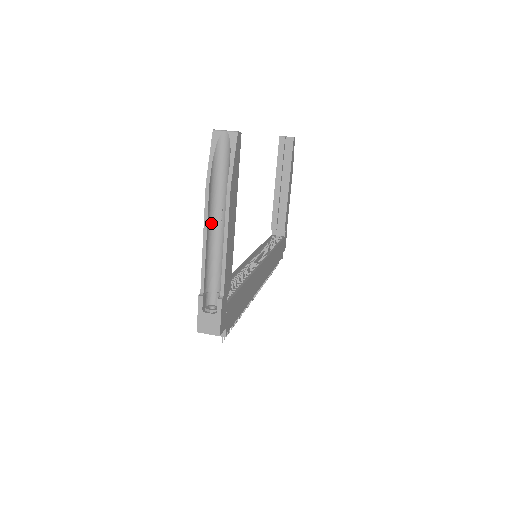
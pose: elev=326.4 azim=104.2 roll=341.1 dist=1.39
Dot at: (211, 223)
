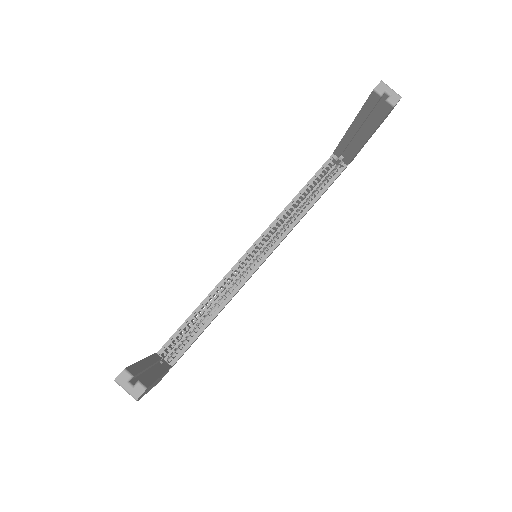
Dot at: occluded
